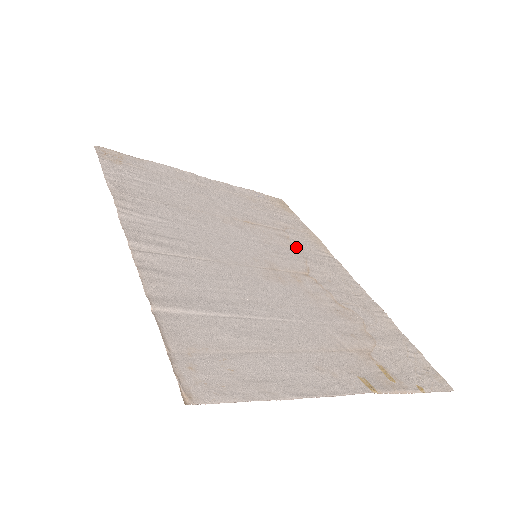
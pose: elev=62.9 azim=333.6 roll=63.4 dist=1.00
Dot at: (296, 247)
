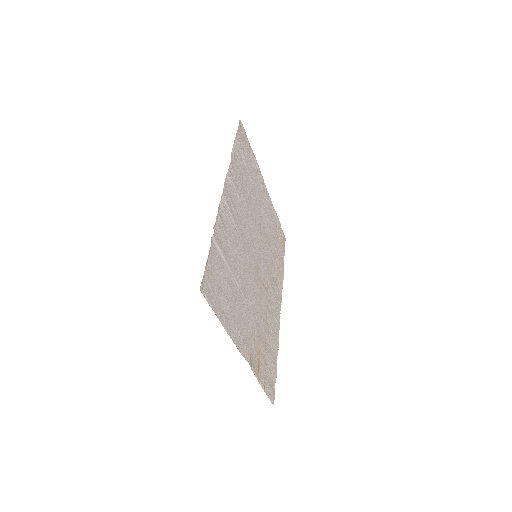
Dot at: (272, 271)
